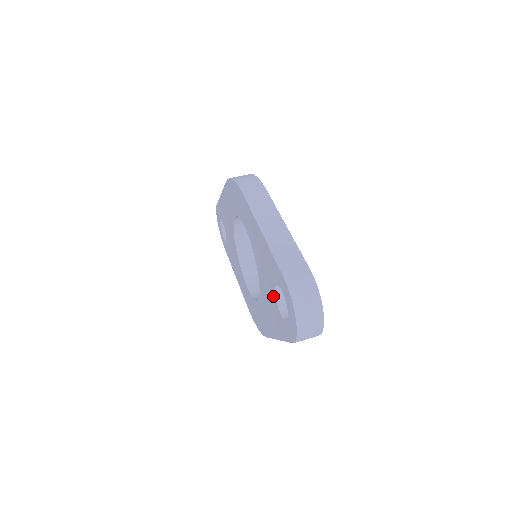
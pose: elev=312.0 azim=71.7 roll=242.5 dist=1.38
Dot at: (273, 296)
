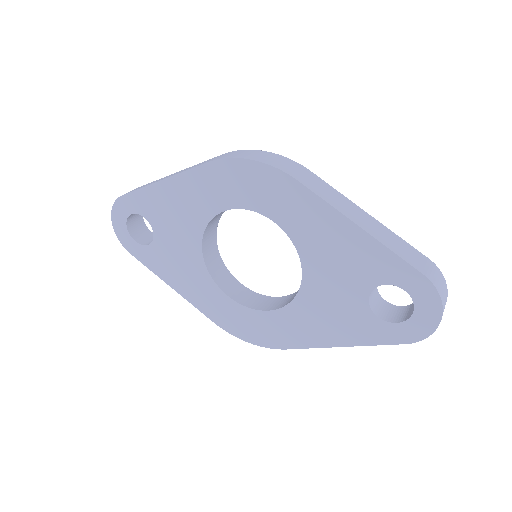
Dot at: (359, 299)
